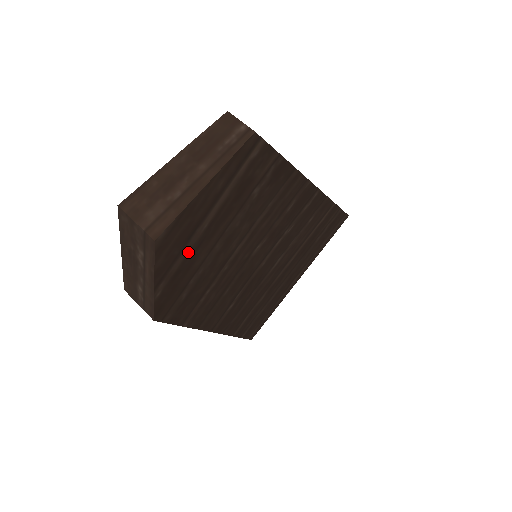
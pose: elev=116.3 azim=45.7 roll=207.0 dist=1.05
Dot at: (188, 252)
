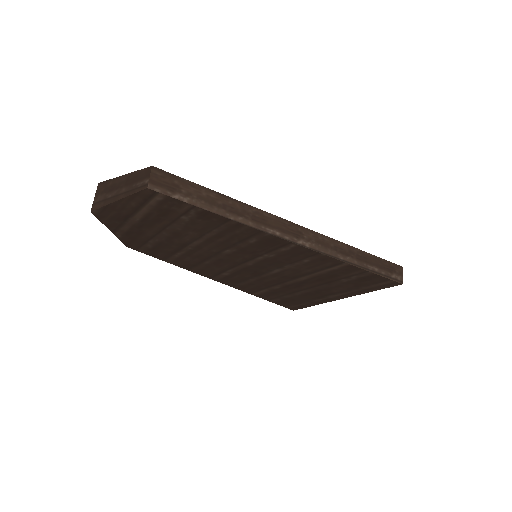
Dot at: (131, 226)
